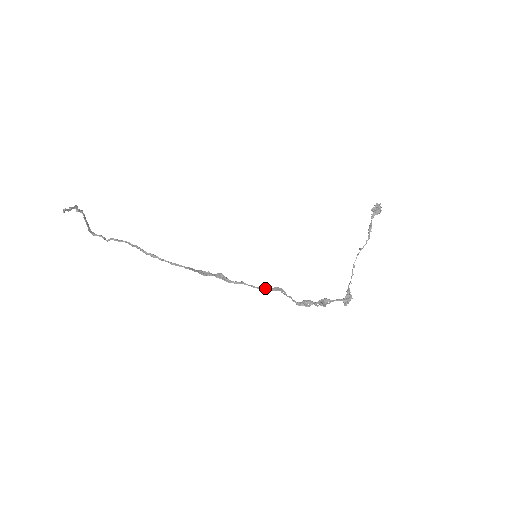
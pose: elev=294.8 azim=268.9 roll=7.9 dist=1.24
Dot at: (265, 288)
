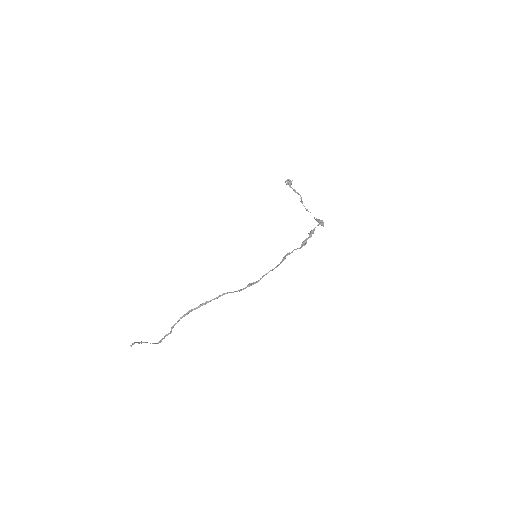
Dot at: (278, 265)
